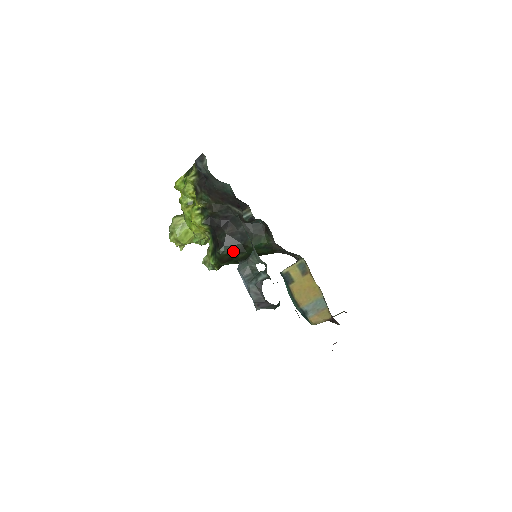
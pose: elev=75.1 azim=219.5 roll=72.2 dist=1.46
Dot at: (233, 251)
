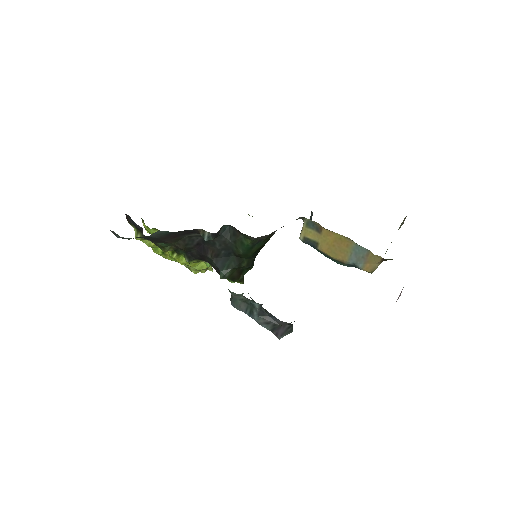
Dot at: (233, 268)
